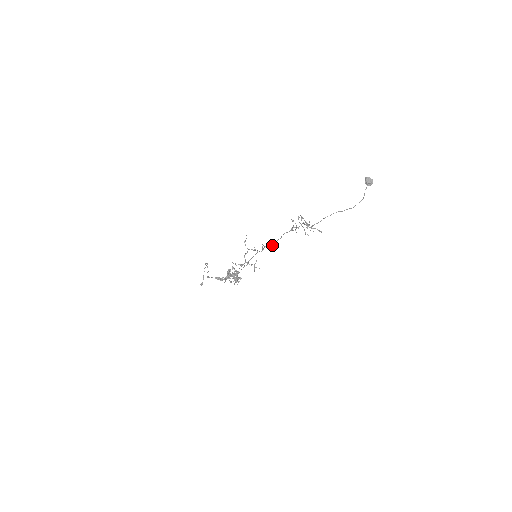
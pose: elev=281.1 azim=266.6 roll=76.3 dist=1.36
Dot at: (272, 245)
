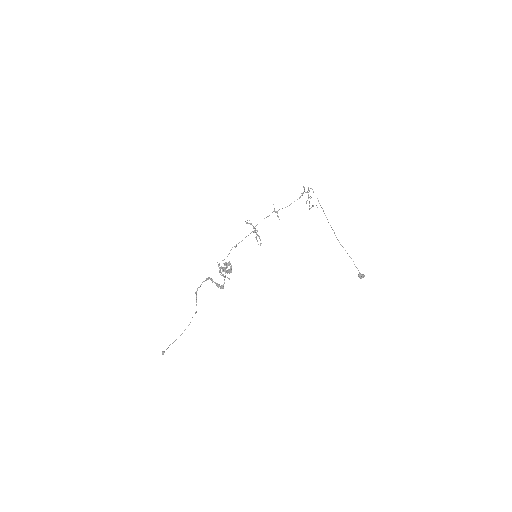
Dot at: occluded
